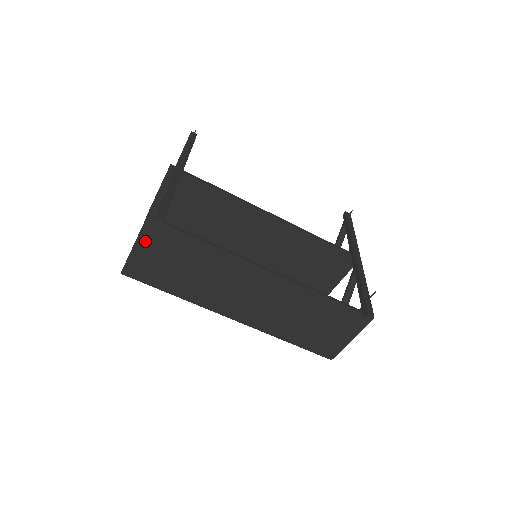
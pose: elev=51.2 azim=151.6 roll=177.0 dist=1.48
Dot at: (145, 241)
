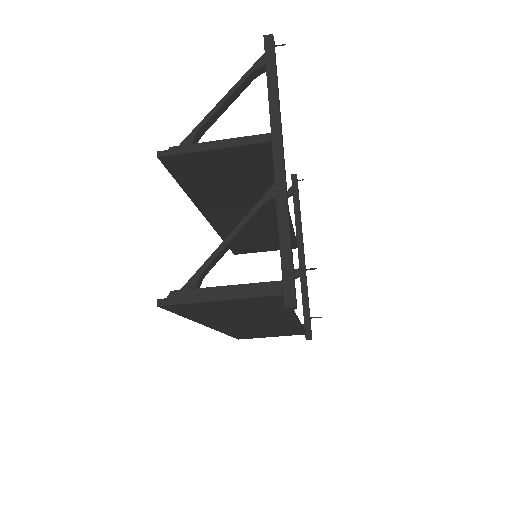
Dot at: (240, 301)
